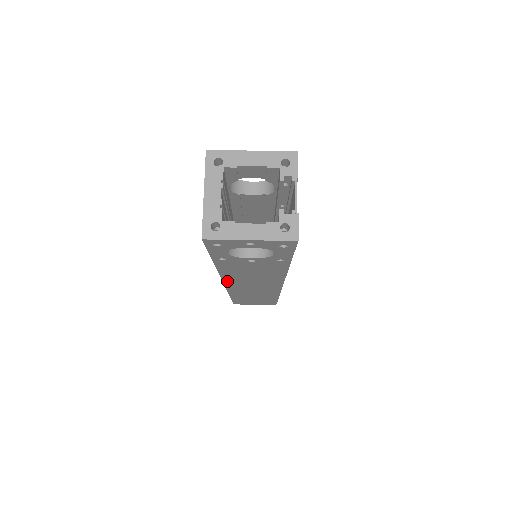
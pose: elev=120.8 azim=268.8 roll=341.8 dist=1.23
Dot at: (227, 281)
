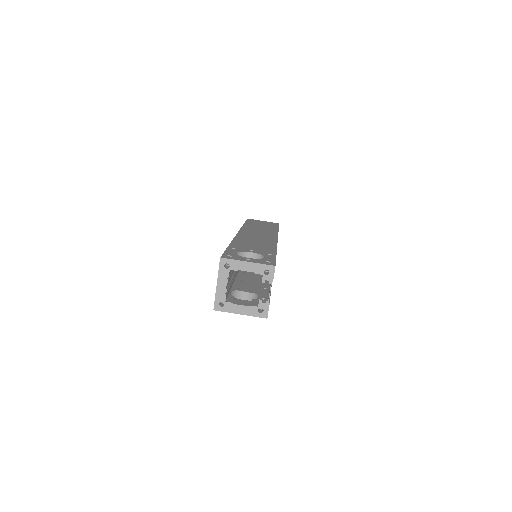
Dot at: occluded
